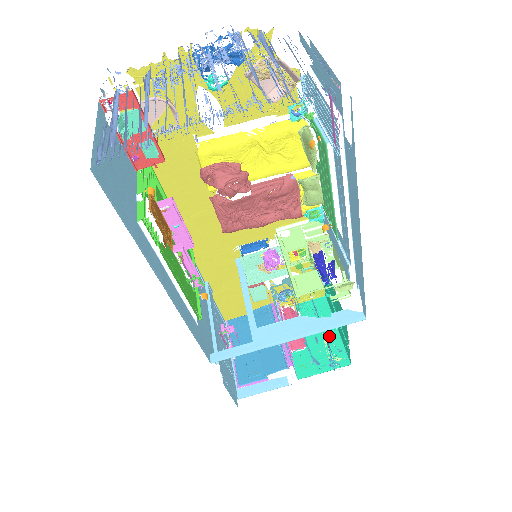
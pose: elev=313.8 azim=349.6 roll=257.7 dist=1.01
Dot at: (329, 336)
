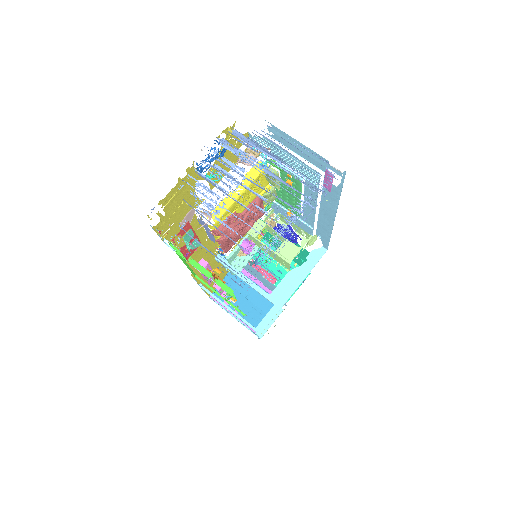
Dot at: occluded
